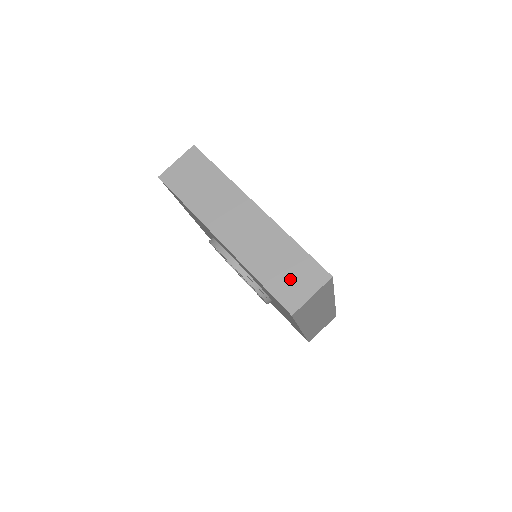
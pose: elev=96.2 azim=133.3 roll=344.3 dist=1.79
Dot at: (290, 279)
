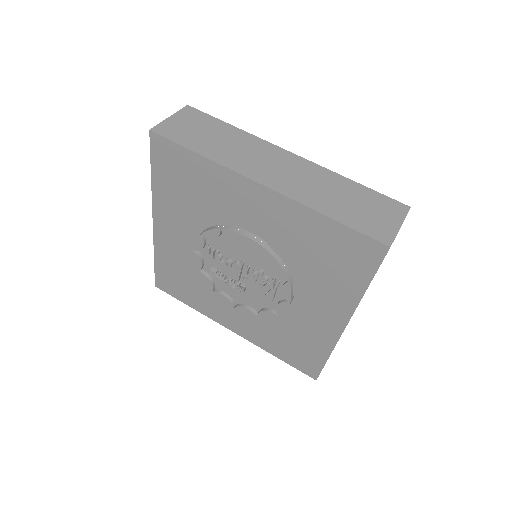
Dot at: (367, 213)
